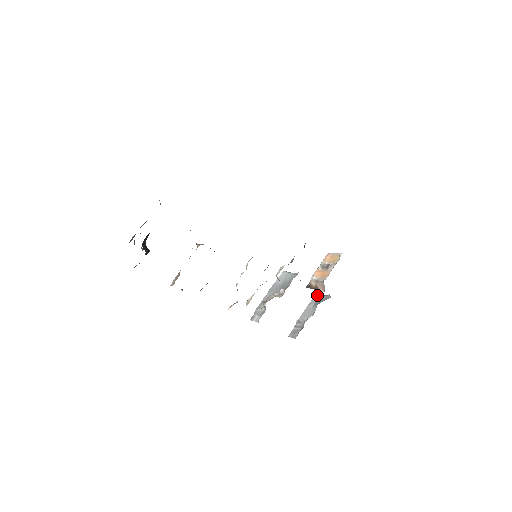
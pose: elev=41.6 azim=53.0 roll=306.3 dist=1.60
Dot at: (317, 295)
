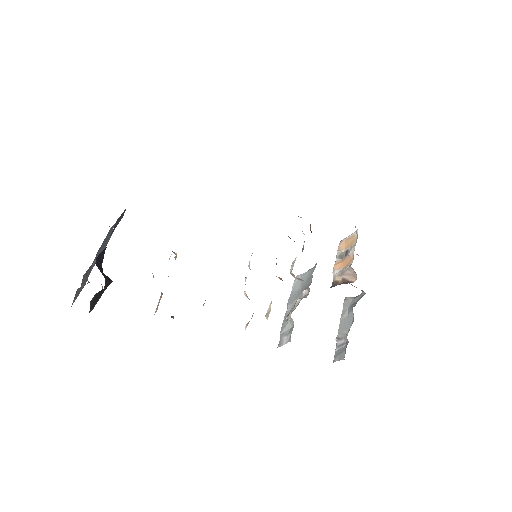
Dot at: (346, 301)
